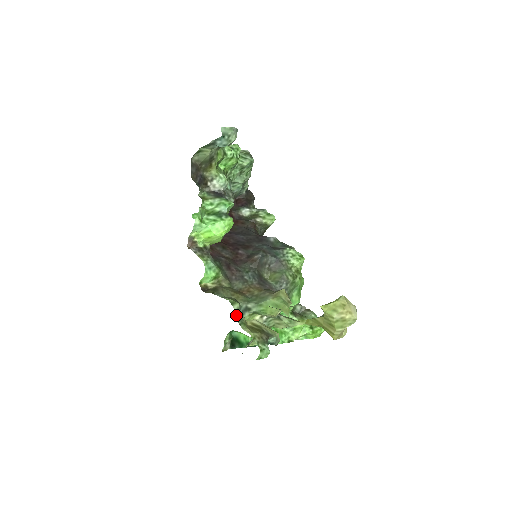
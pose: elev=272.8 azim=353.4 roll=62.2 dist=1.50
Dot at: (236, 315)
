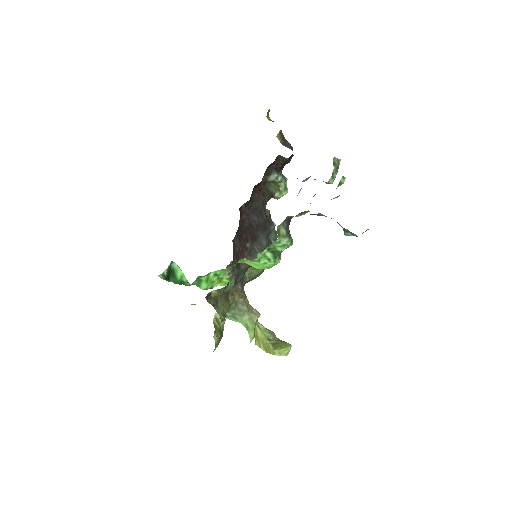
Dot at: occluded
